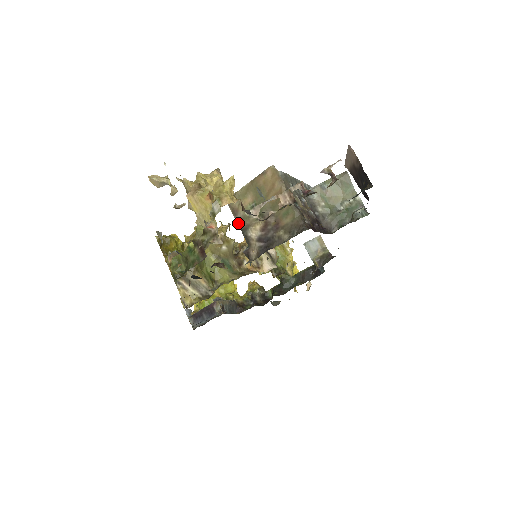
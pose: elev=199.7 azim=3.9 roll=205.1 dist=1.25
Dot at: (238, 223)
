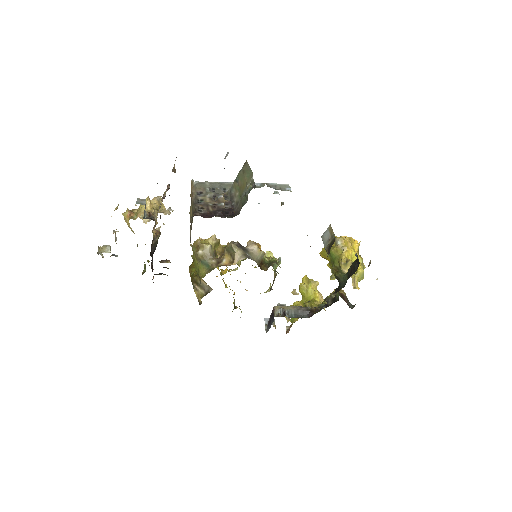
Dot at: occluded
